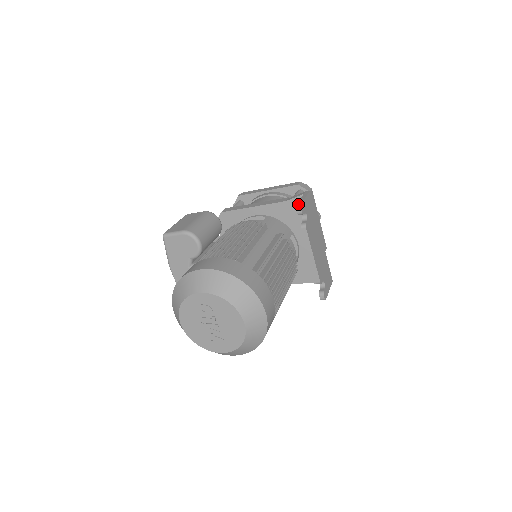
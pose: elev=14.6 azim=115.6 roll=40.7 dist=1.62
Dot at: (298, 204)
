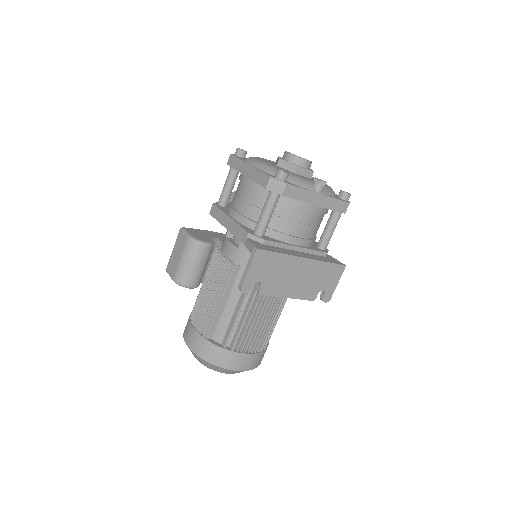
Dot at: (239, 287)
